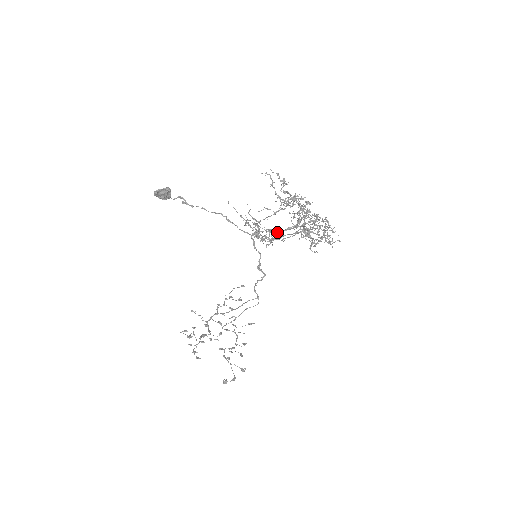
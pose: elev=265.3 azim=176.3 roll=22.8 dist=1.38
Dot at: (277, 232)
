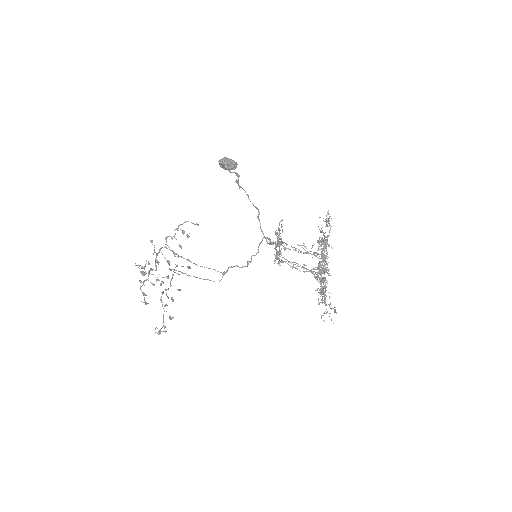
Dot at: (295, 264)
